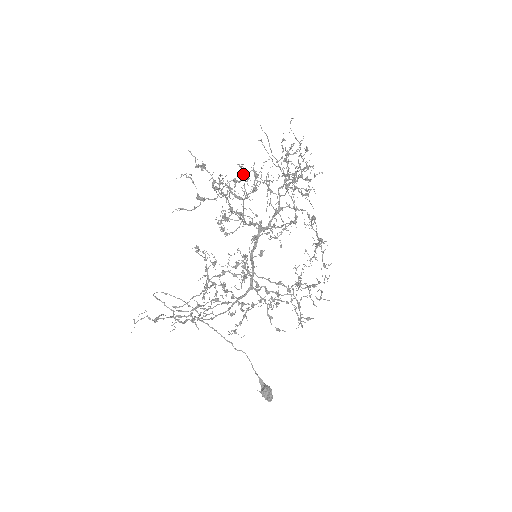
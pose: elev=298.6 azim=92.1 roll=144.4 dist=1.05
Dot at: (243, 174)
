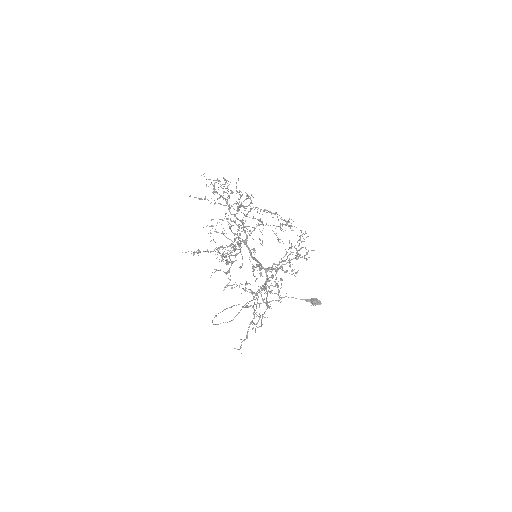
Dot at: occluded
